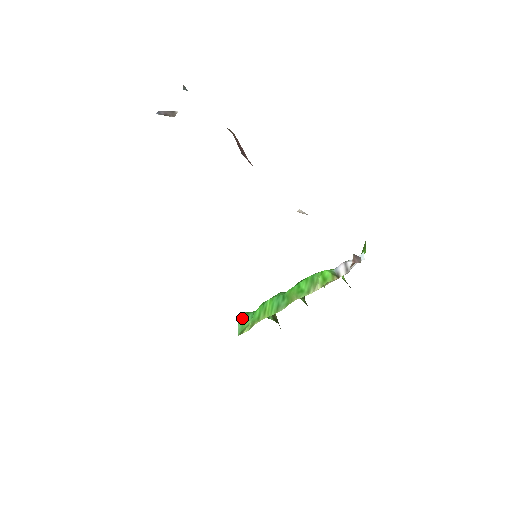
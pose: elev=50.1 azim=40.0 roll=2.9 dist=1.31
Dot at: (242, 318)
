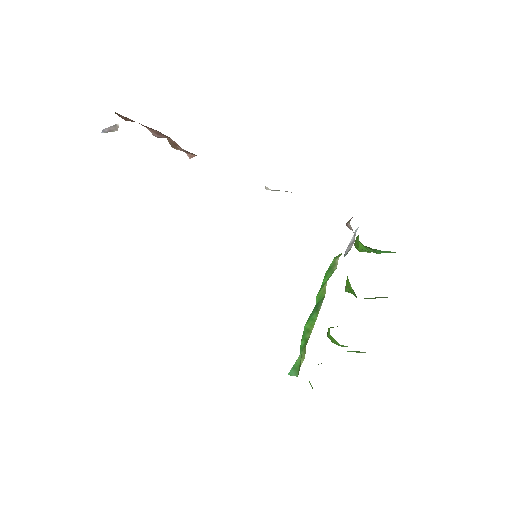
Dot at: occluded
